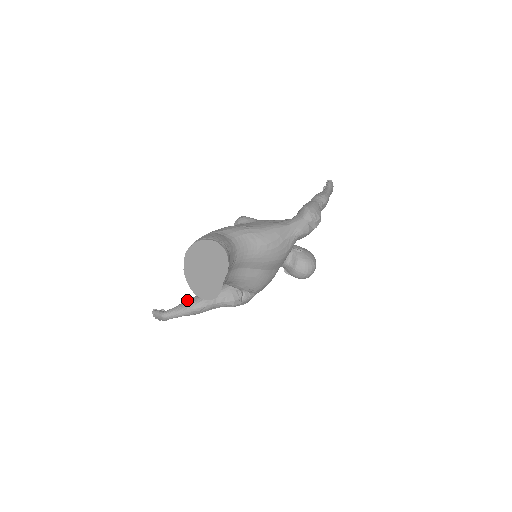
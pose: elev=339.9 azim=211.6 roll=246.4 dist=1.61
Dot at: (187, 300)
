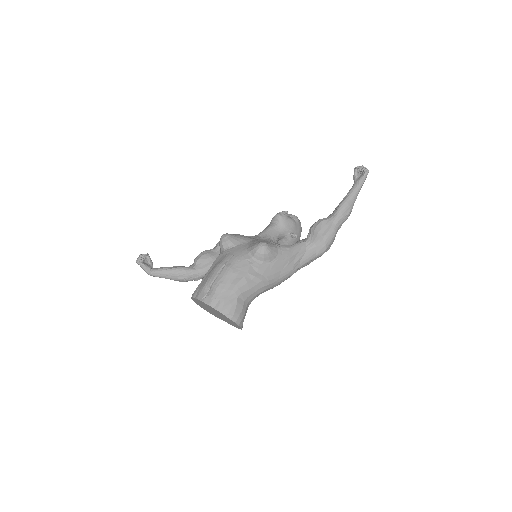
Dot at: (178, 272)
